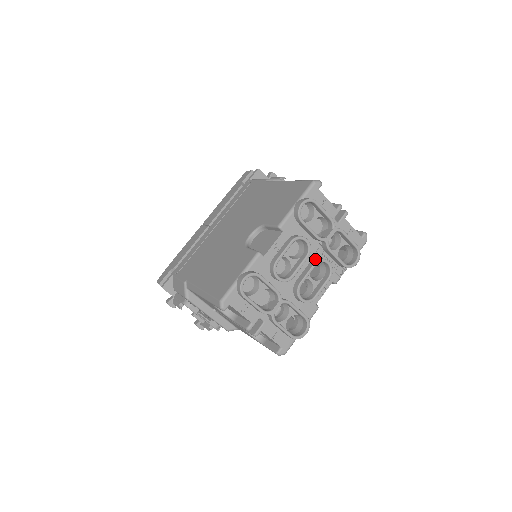
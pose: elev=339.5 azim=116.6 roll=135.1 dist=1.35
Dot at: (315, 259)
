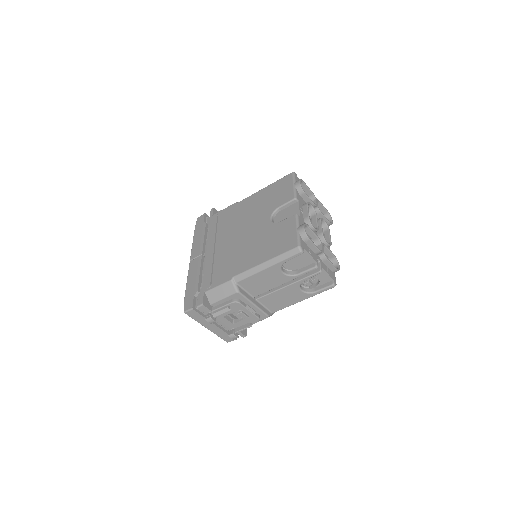
Dot at: occluded
